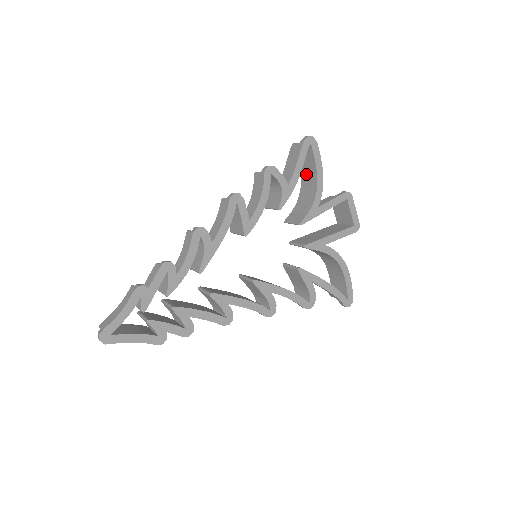
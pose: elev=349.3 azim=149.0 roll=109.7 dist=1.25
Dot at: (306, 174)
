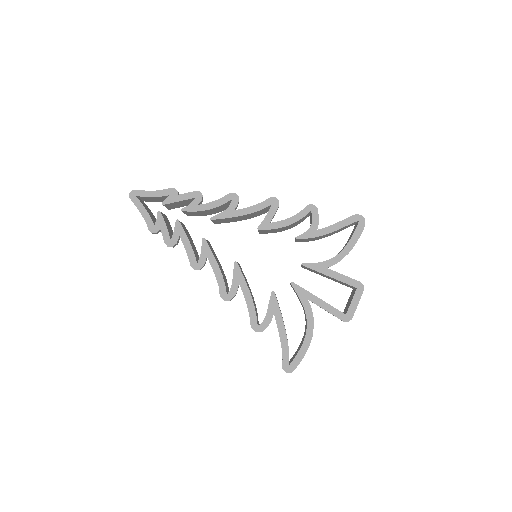
Dot at: occluded
